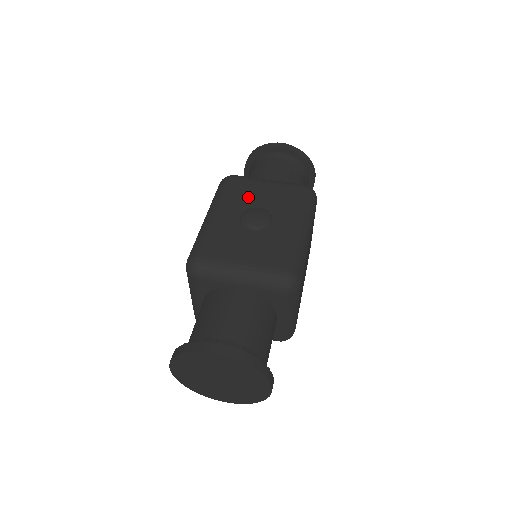
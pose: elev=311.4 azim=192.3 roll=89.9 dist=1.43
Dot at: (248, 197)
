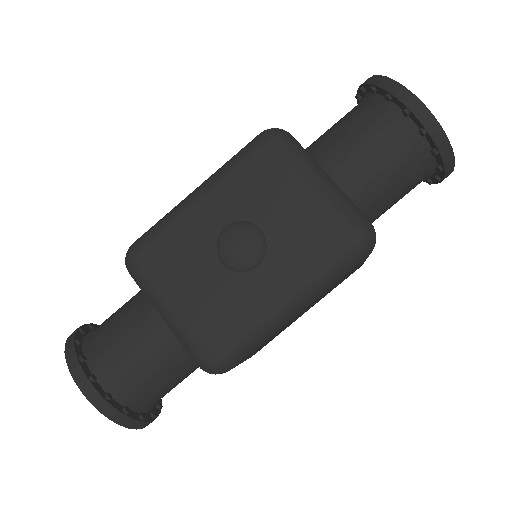
Dot at: (263, 198)
